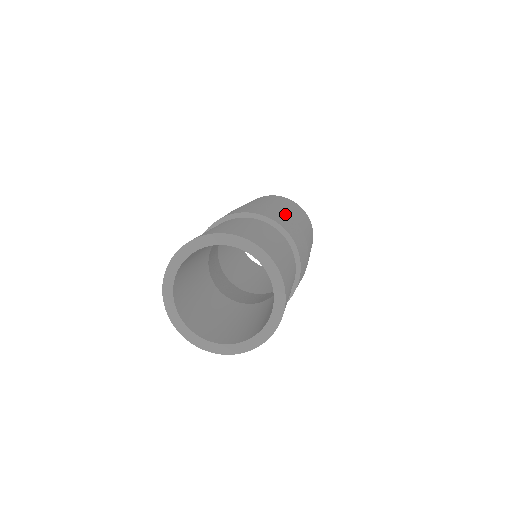
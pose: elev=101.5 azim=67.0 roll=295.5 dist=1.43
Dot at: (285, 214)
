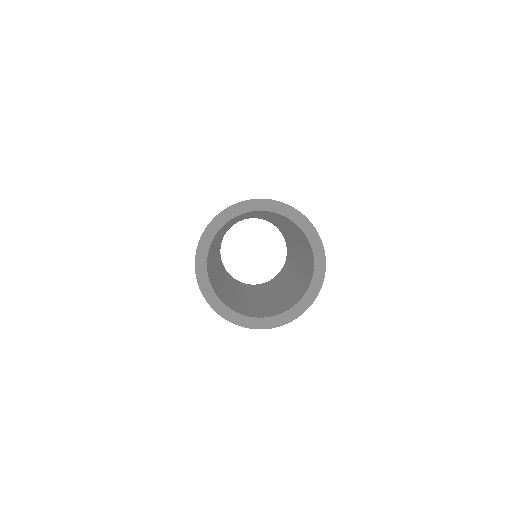
Dot at: occluded
